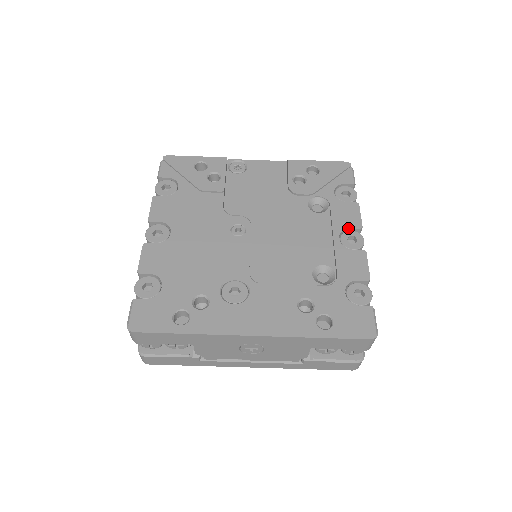
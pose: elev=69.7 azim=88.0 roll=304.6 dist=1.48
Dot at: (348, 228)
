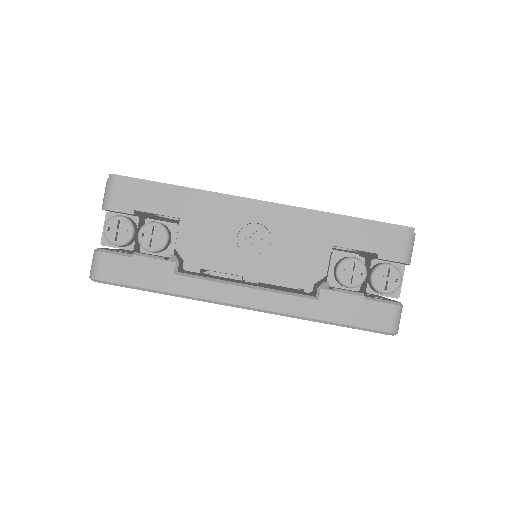
Dot at: occluded
